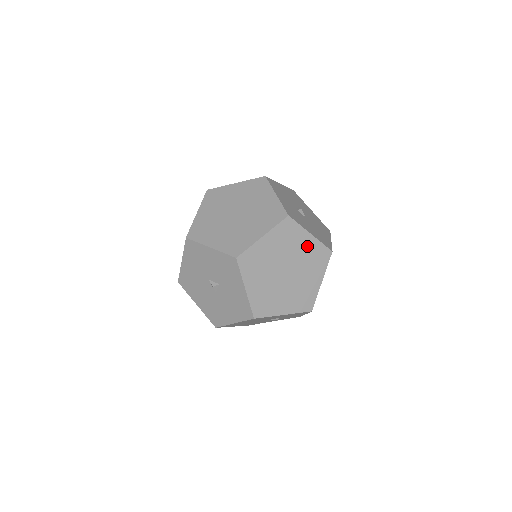
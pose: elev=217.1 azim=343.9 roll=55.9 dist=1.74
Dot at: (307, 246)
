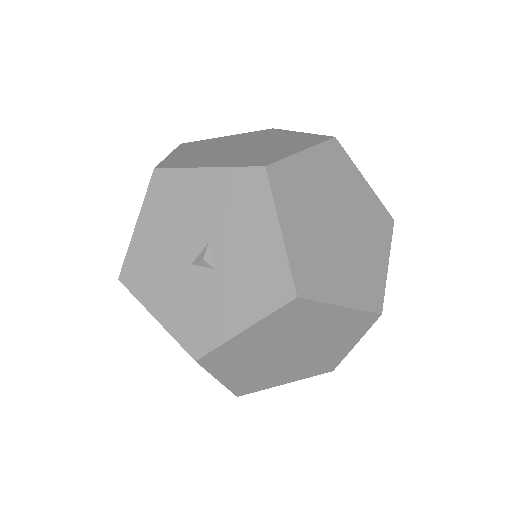
Dot at: (336, 350)
